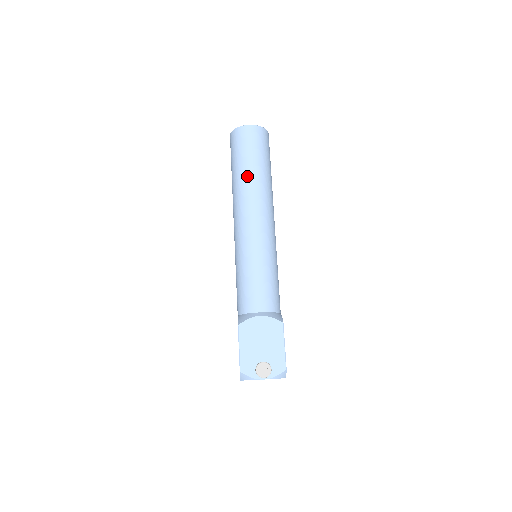
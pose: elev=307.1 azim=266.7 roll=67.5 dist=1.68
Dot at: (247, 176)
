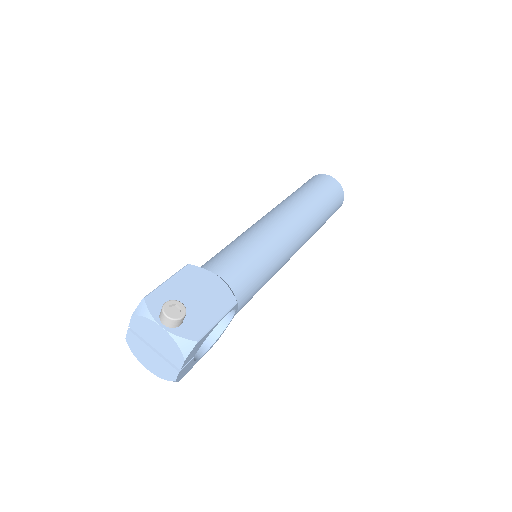
Dot at: (304, 197)
